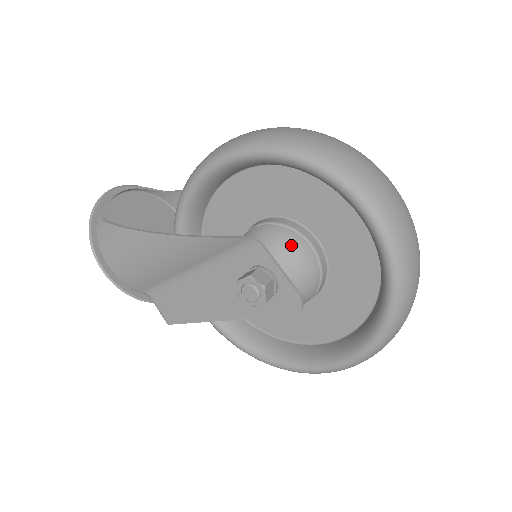
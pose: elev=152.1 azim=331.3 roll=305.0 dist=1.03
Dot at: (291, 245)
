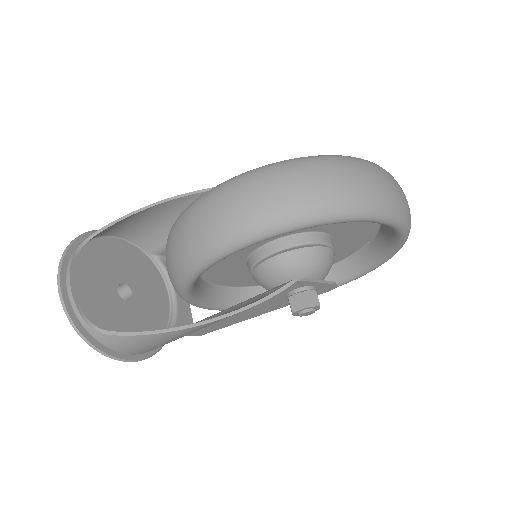
Dot at: (317, 259)
